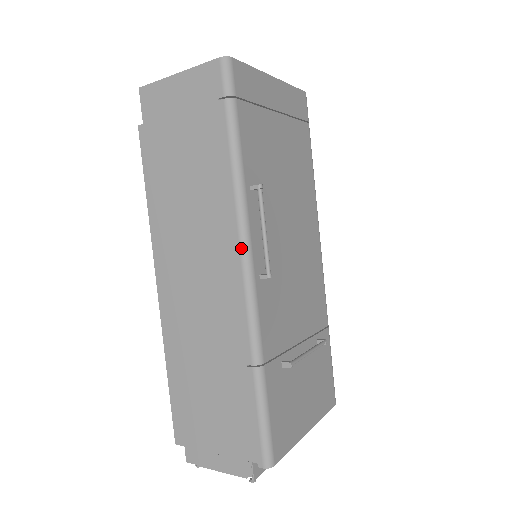
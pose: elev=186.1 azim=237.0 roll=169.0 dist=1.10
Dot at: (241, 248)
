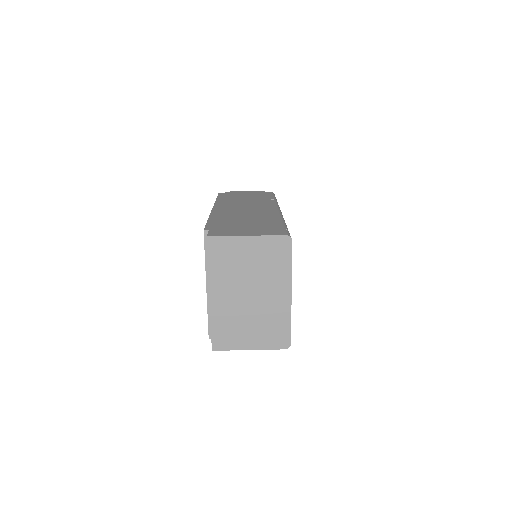
Dot at: occluded
